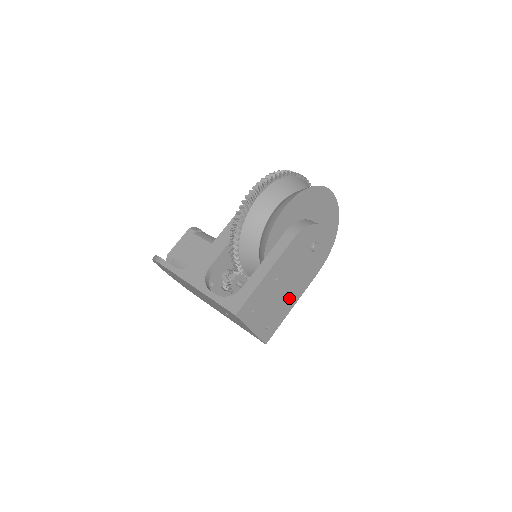
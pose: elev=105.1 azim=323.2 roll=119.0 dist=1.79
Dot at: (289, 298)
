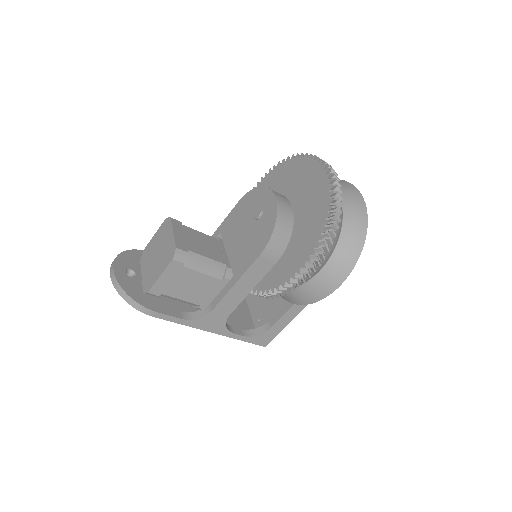
Dot at: occluded
